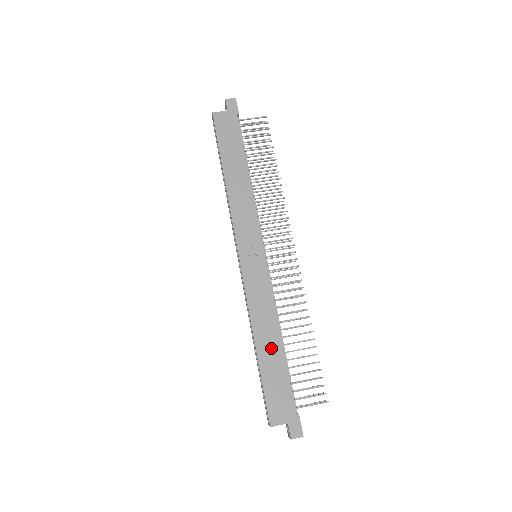
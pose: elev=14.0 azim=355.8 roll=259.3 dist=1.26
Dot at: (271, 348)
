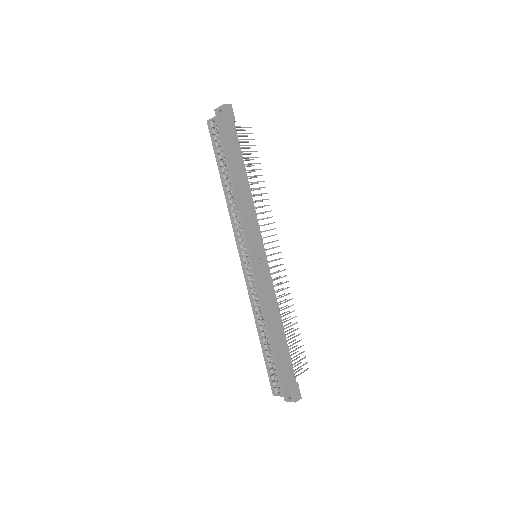
Dot at: (278, 334)
